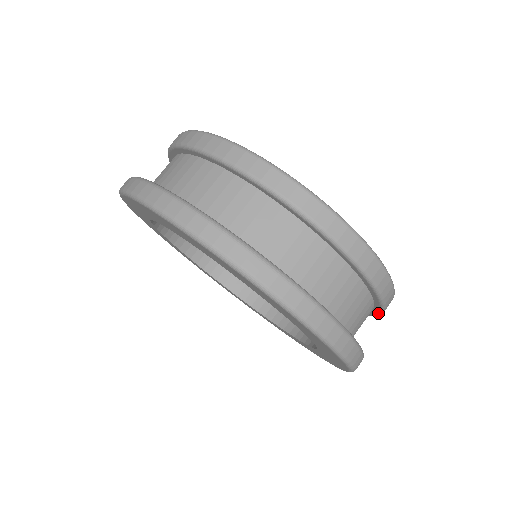
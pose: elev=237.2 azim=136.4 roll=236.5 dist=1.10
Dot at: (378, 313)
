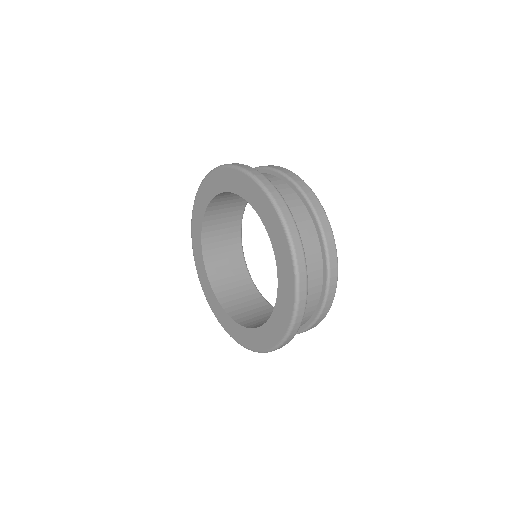
Dot at: occluded
